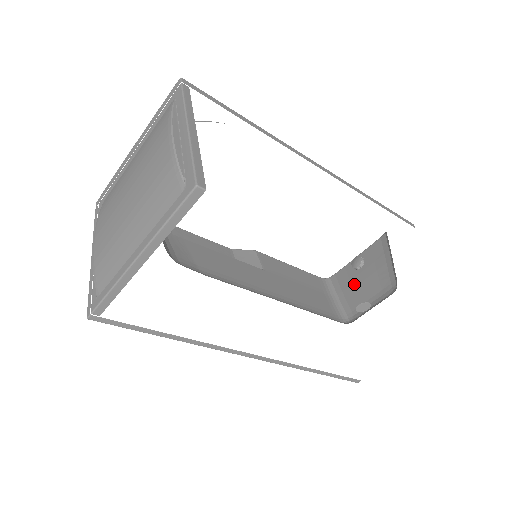
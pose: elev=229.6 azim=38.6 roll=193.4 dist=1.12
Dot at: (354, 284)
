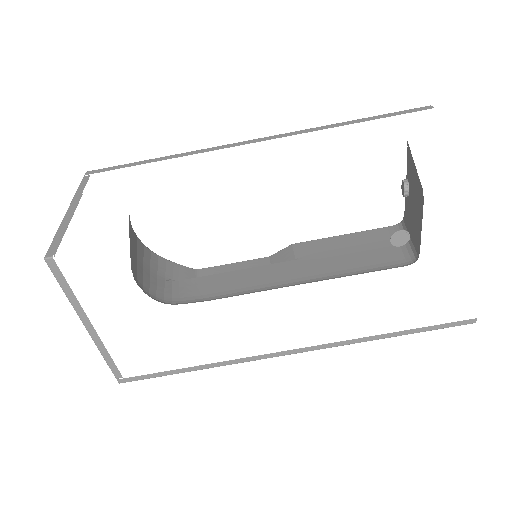
Dot at: (411, 214)
